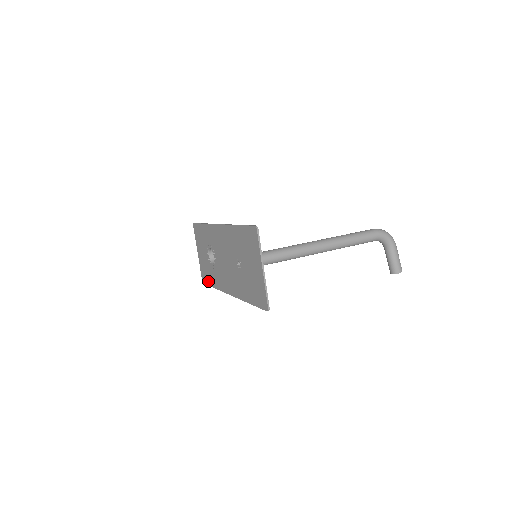
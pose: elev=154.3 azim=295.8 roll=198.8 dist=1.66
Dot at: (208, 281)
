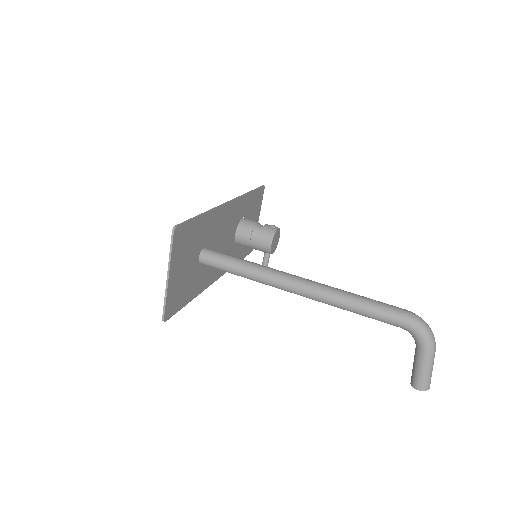
Dot at: (244, 252)
